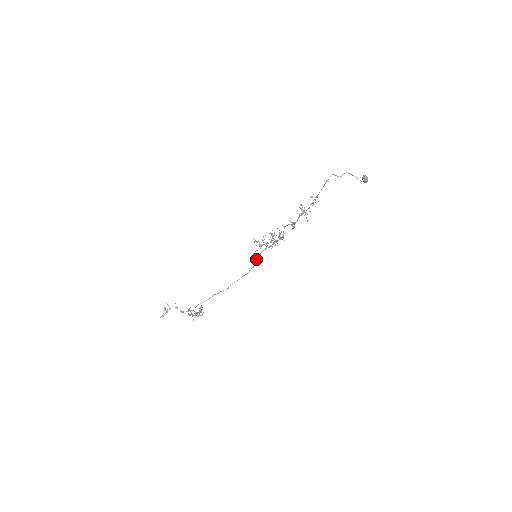
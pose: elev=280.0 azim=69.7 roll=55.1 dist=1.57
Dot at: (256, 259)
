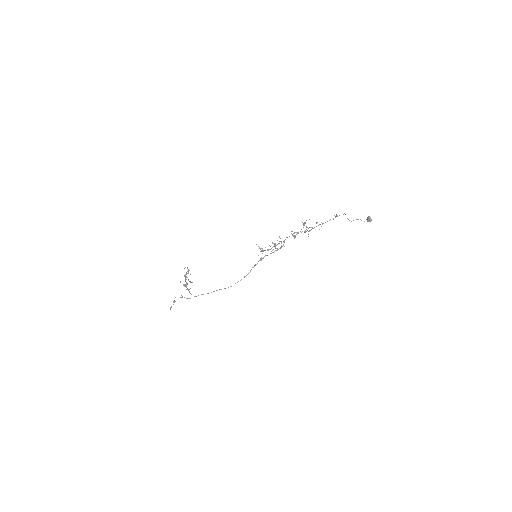
Dot at: occluded
